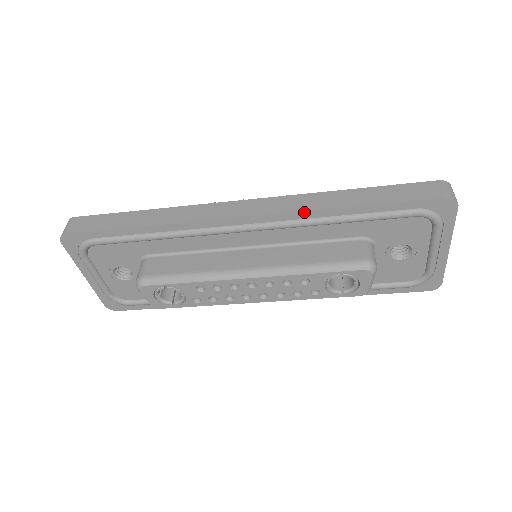
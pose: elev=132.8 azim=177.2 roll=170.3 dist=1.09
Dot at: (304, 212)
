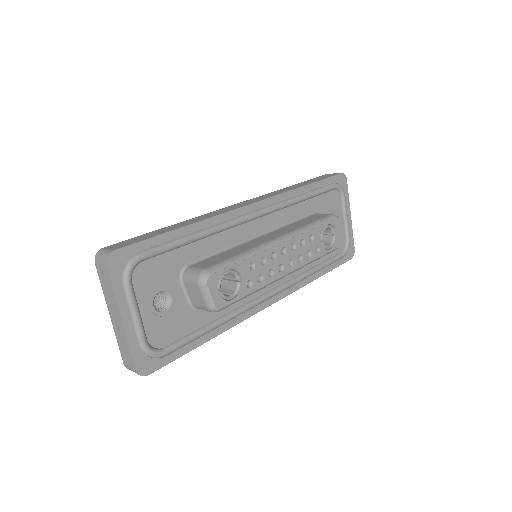
Dot at: (285, 193)
